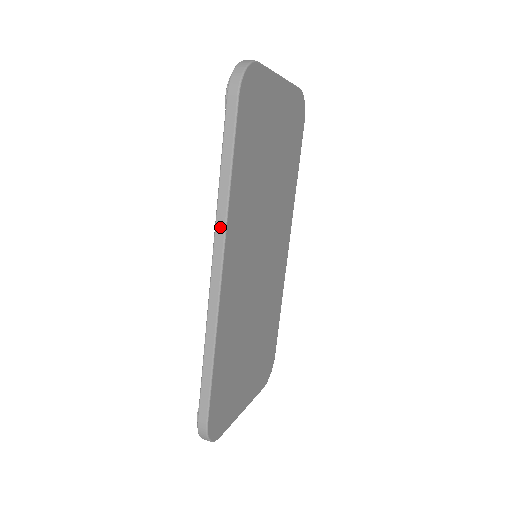
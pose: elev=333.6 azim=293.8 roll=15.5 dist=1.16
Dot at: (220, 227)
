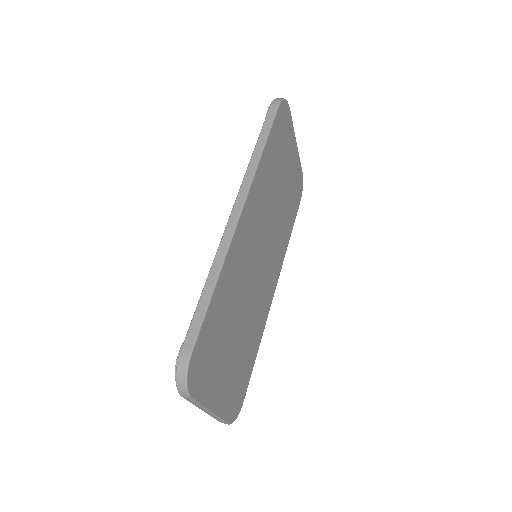
Dot at: (248, 179)
